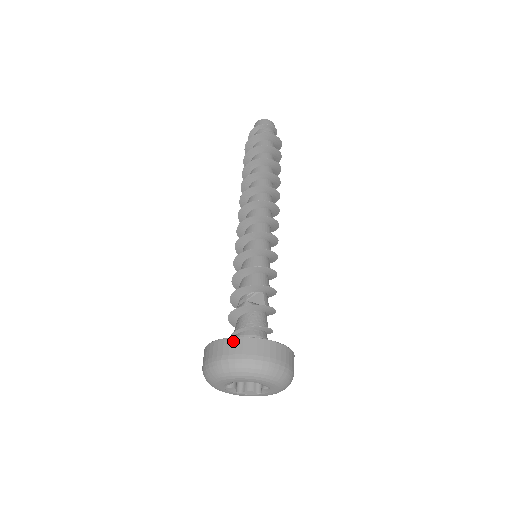
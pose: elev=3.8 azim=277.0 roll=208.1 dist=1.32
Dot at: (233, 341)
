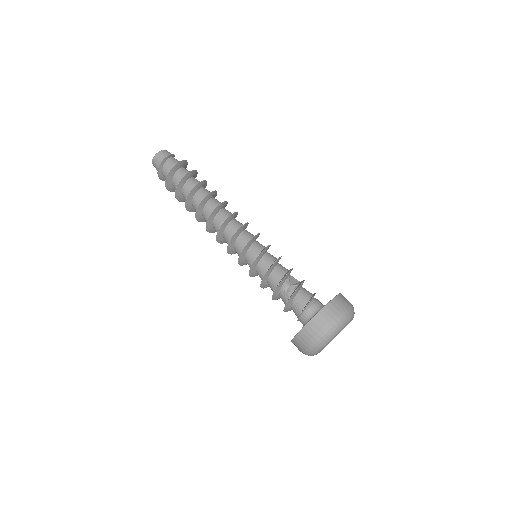
Dot at: (327, 309)
